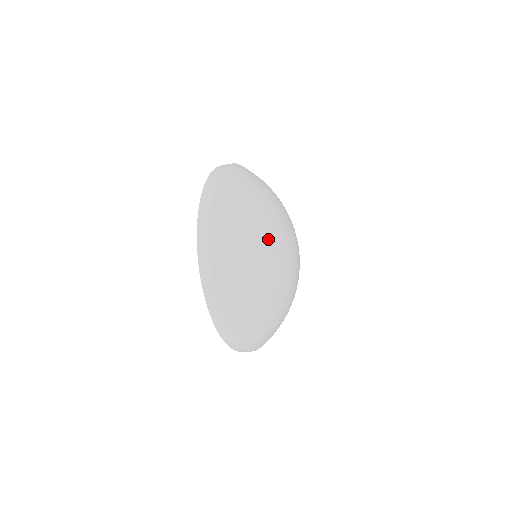
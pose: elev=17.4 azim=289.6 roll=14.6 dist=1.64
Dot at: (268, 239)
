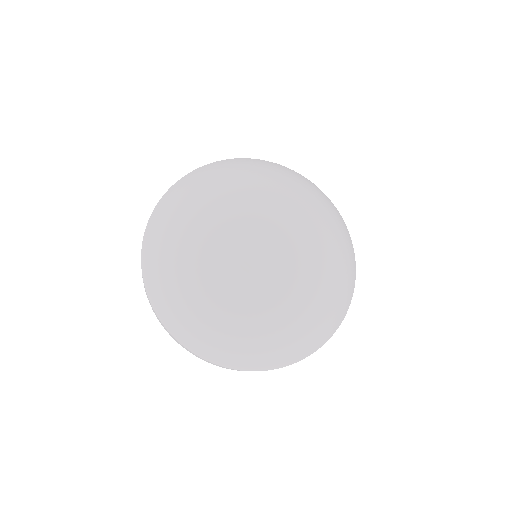
Dot at: (204, 219)
